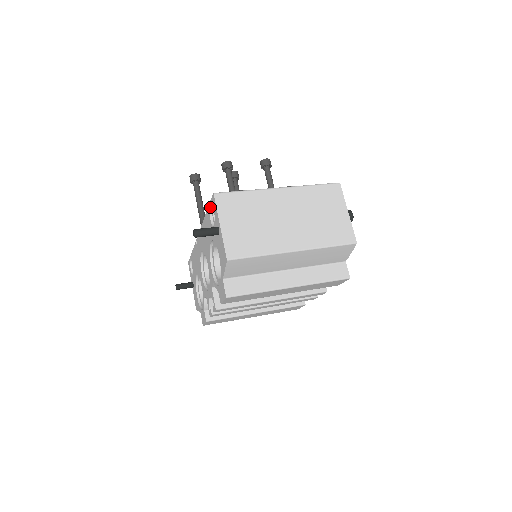
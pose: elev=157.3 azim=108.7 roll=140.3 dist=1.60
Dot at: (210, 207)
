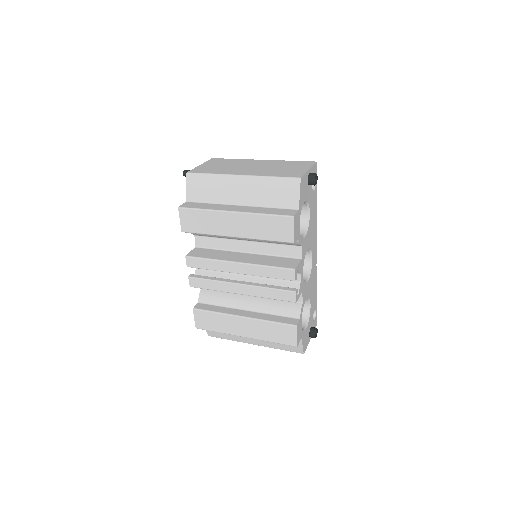
Dot at: occluded
